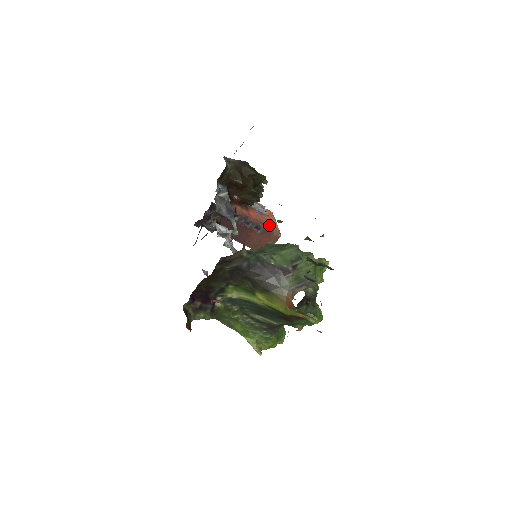
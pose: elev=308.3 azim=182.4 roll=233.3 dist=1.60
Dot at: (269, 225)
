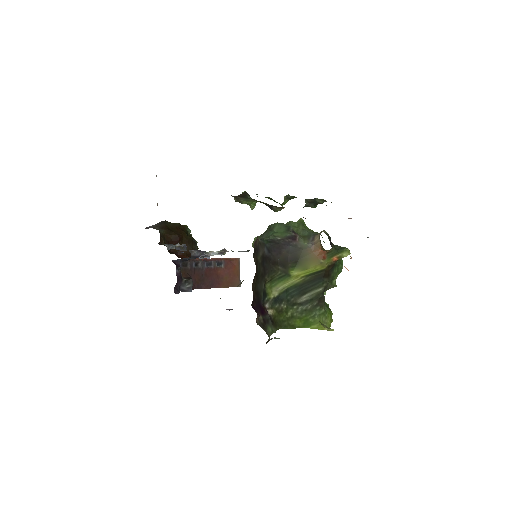
Dot at: occluded
